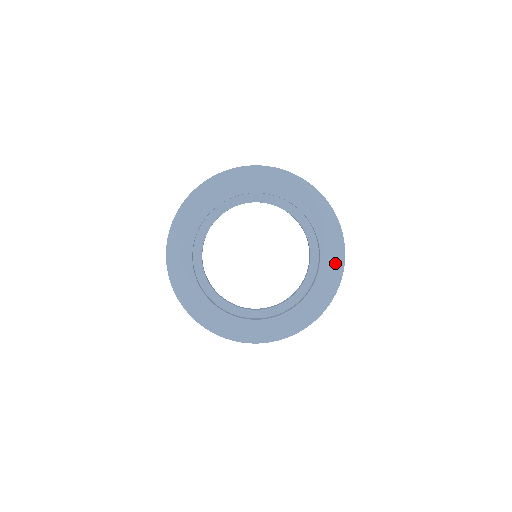
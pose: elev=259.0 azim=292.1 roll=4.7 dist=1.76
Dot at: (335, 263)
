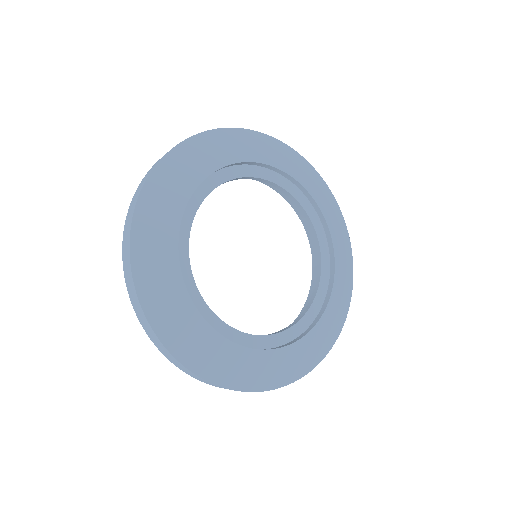
Dot at: (345, 287)
